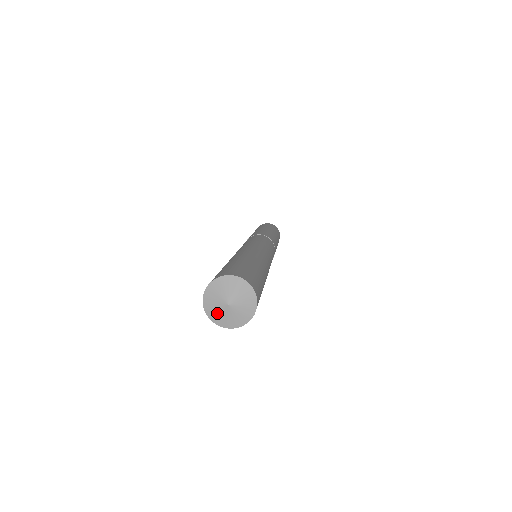
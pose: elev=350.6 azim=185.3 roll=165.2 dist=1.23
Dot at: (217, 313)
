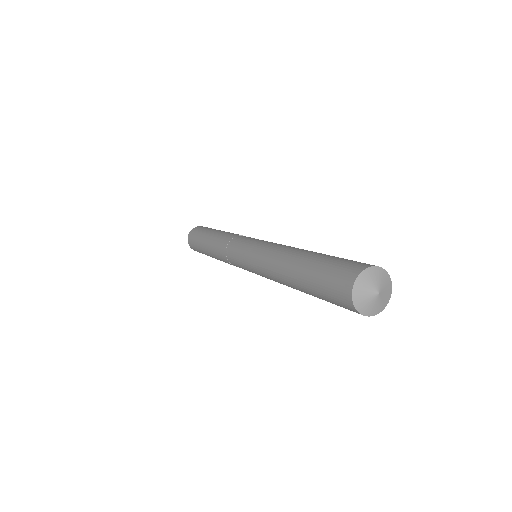
Dot at: (364, 300)
